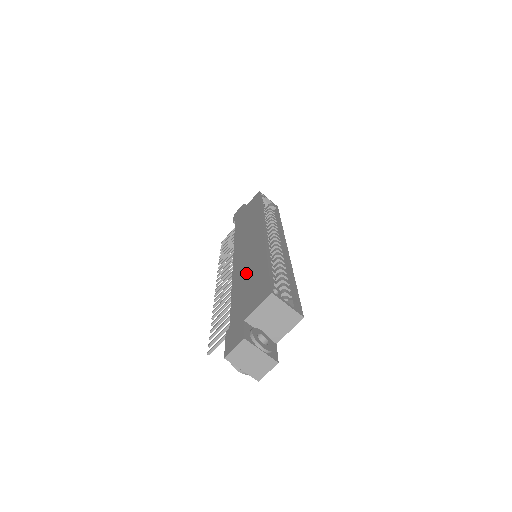
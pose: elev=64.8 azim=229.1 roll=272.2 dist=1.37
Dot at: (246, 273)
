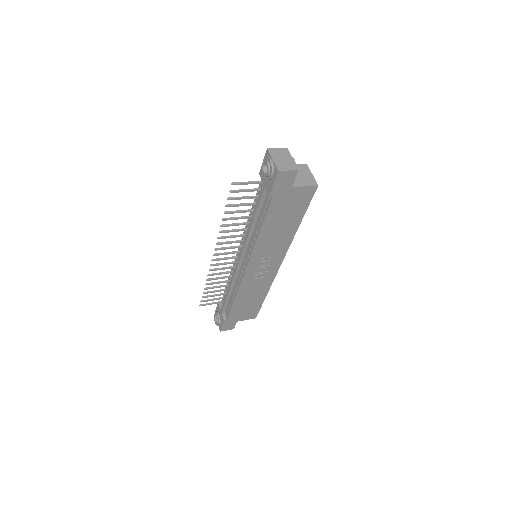
Dot at: occluded
